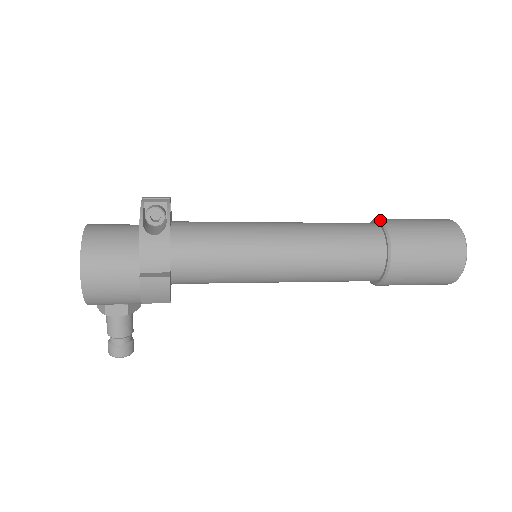
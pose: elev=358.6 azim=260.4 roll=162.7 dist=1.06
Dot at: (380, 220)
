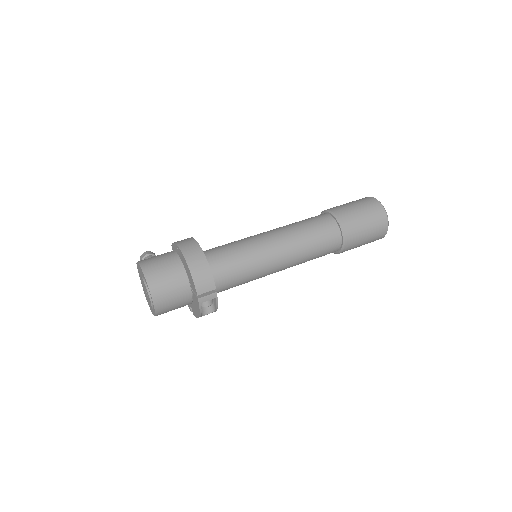
Dot at: (344, 241)
